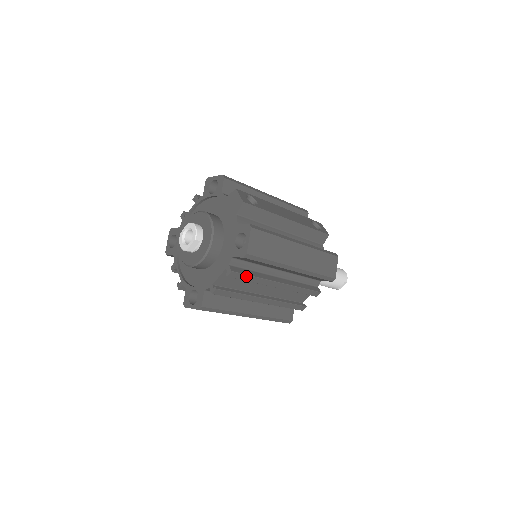
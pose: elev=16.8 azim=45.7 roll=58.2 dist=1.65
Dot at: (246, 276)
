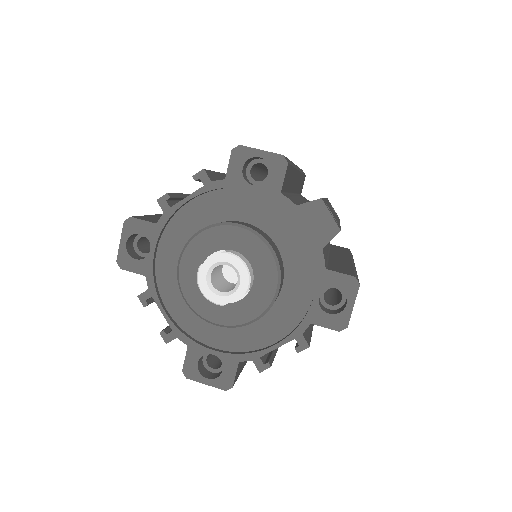
Dot at: occluded
